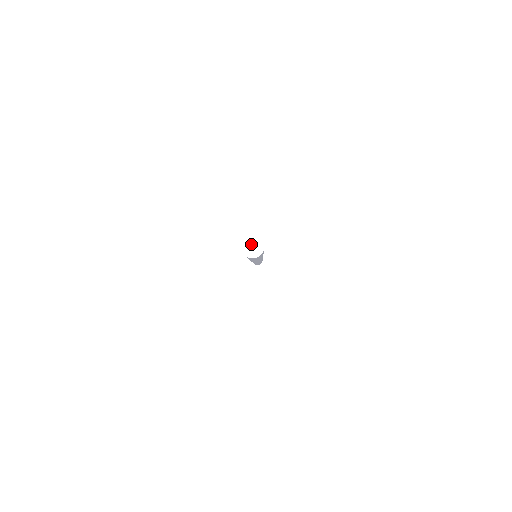
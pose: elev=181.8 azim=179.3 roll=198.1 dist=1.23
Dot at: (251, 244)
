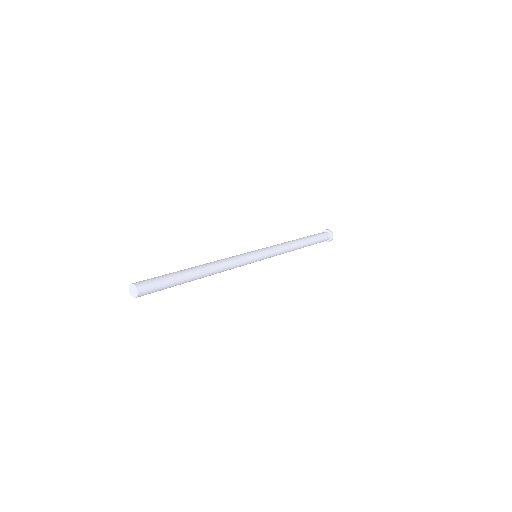
Dot at: (132, 290)
